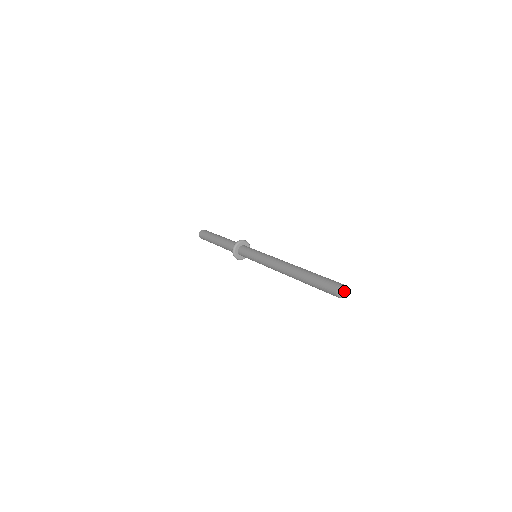
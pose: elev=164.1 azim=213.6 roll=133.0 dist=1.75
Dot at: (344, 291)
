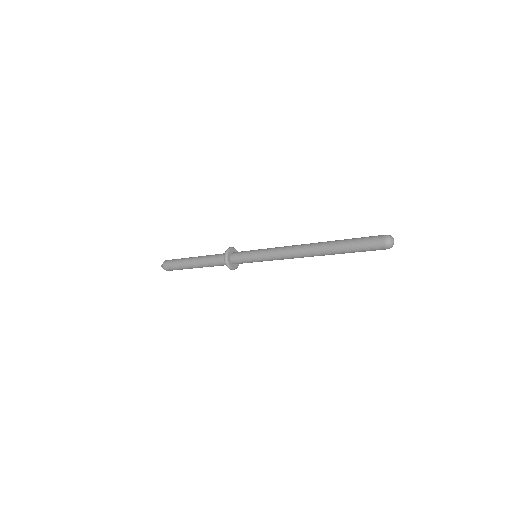
Dot at: (392, 238)
